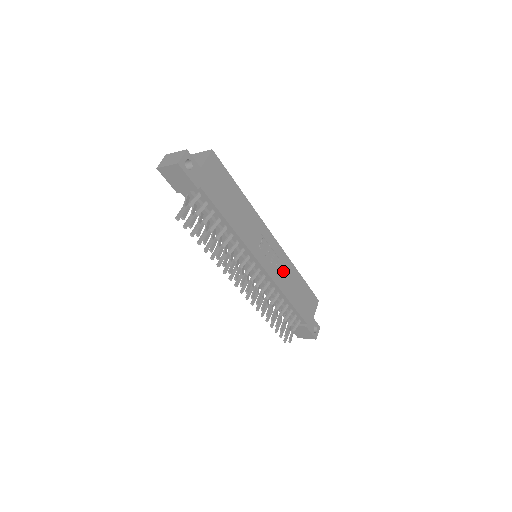
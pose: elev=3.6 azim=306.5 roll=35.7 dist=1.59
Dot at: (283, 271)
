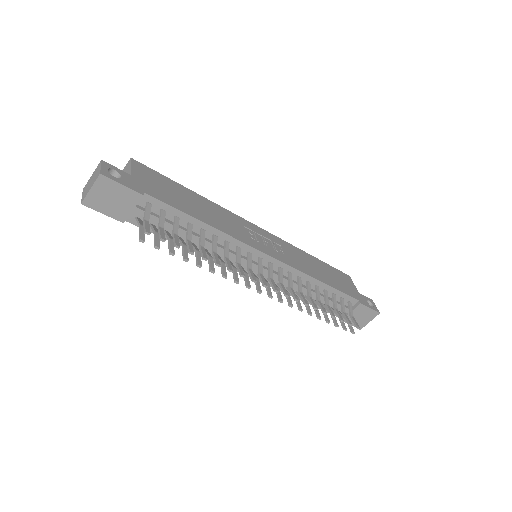
Dot at: (294, 256)
